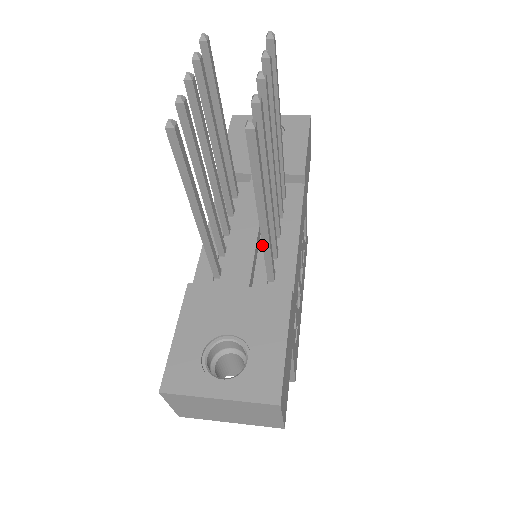
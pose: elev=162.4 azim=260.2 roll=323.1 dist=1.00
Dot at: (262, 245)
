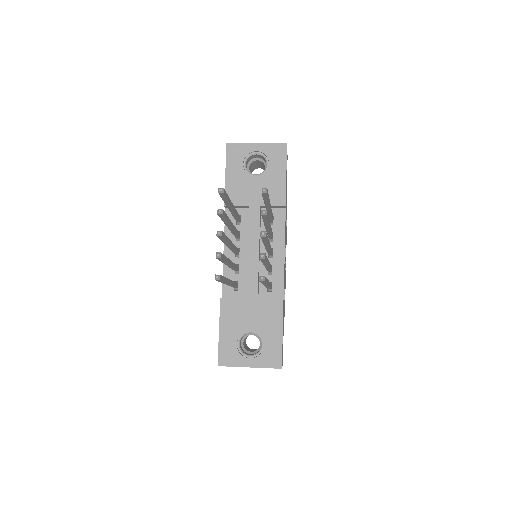
Dot at: occluded
